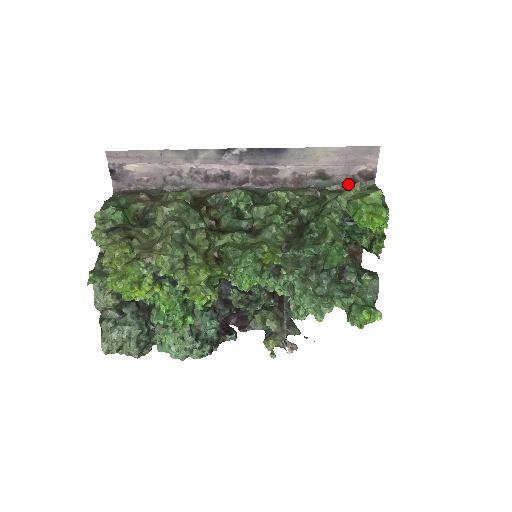
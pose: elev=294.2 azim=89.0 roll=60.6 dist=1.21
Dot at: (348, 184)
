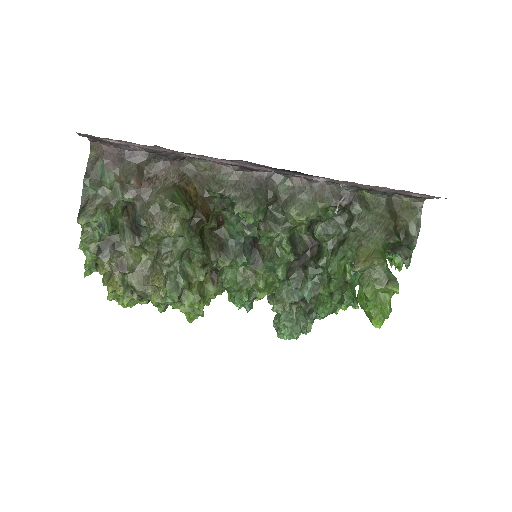
Dot at: (391, 193)
